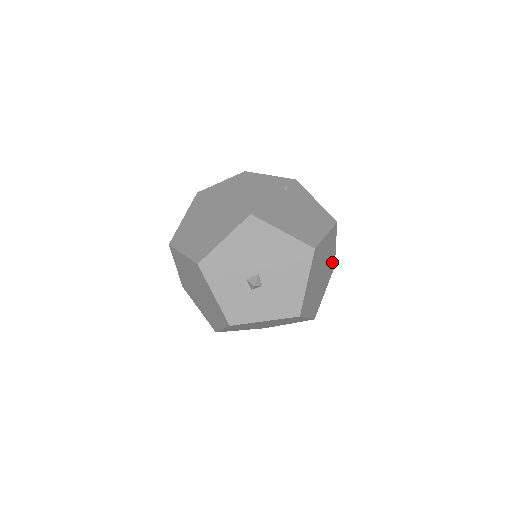
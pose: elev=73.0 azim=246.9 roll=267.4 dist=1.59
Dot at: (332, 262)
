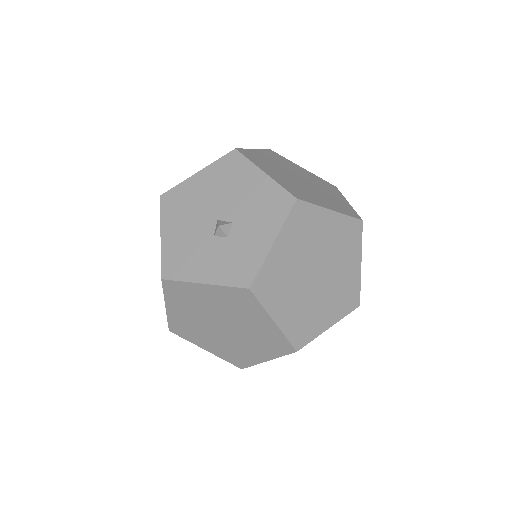
Dot at: (320, 181)
